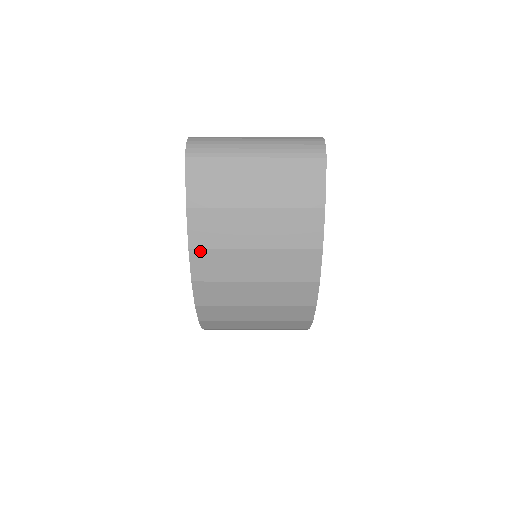
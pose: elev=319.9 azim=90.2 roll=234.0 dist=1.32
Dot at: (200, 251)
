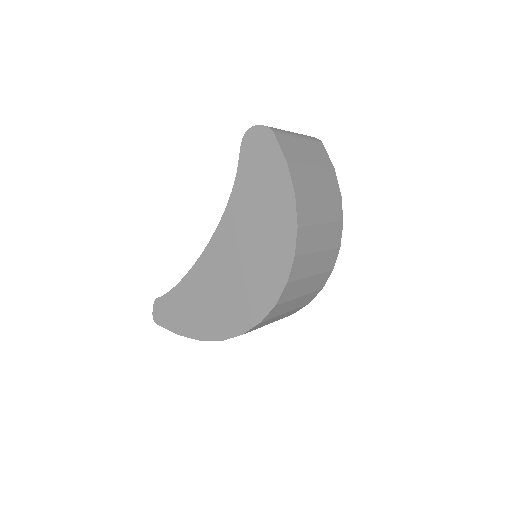
Dot at: (300, 197)
